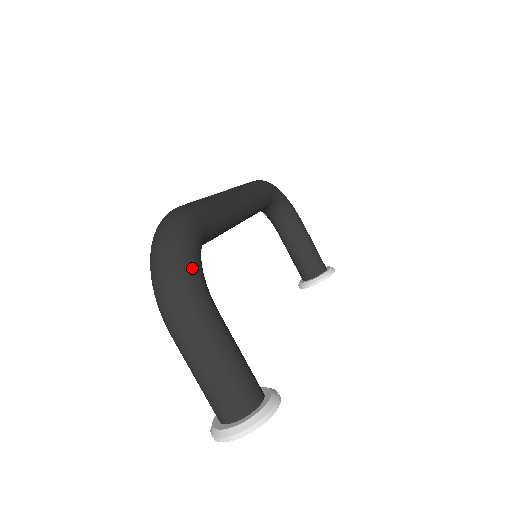
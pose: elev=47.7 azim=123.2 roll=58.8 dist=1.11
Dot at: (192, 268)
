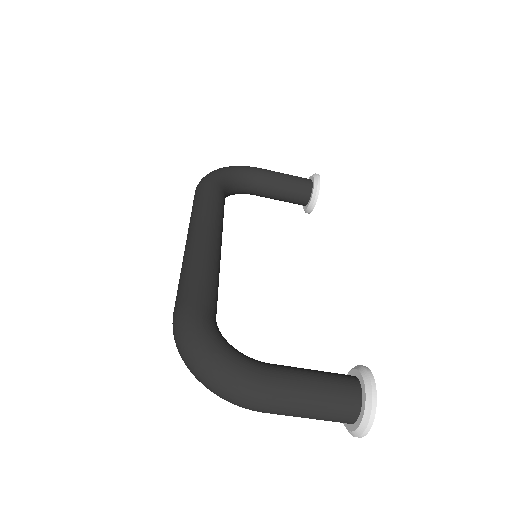
Dot at: (228, 364)
